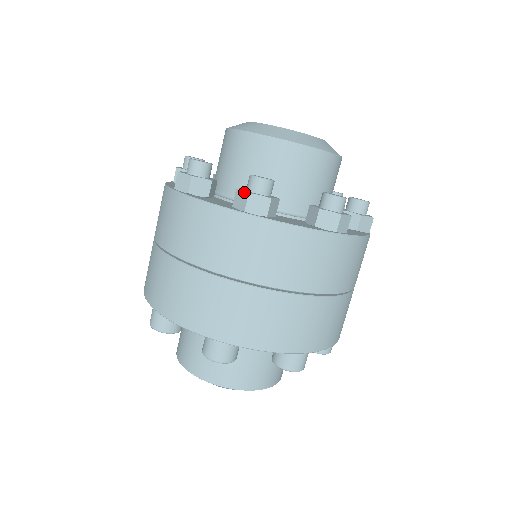
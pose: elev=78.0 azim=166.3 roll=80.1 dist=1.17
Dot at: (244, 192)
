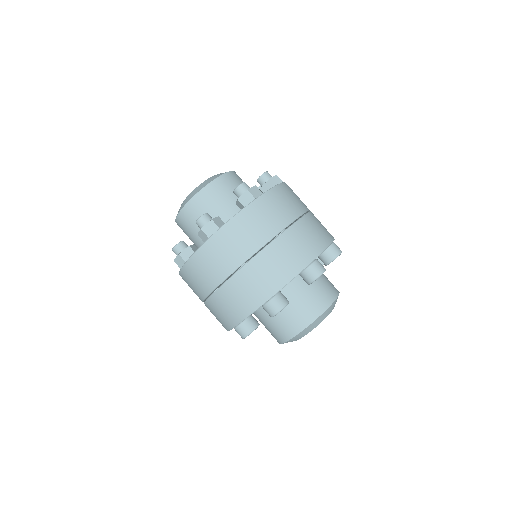
Dot at: (200, 231)
